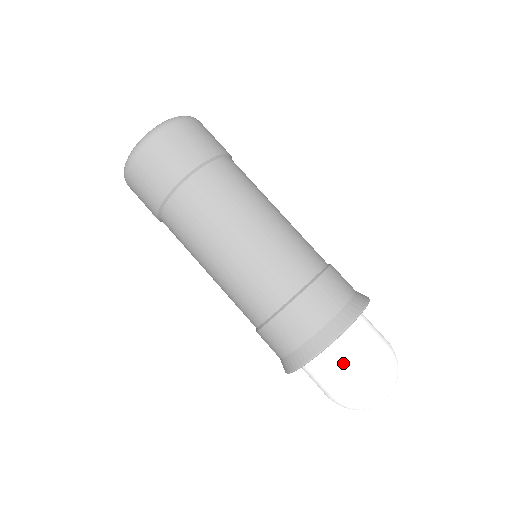
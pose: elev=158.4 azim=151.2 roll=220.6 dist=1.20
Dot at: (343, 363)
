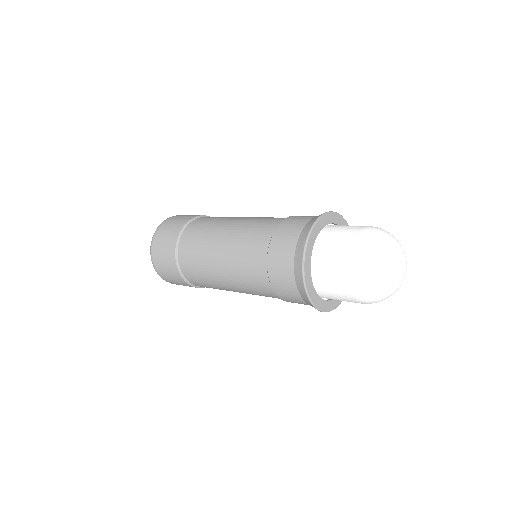
Dot at: (331, 259)
